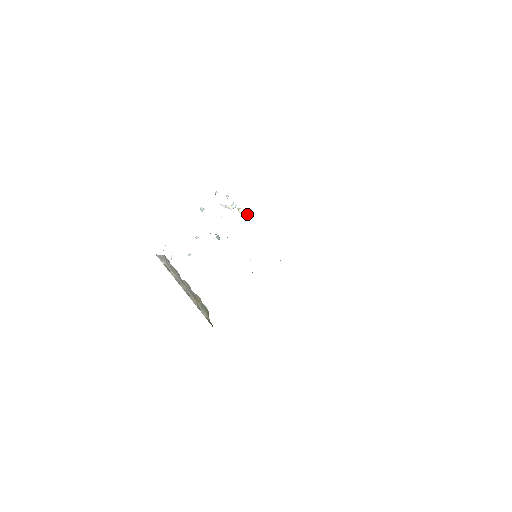
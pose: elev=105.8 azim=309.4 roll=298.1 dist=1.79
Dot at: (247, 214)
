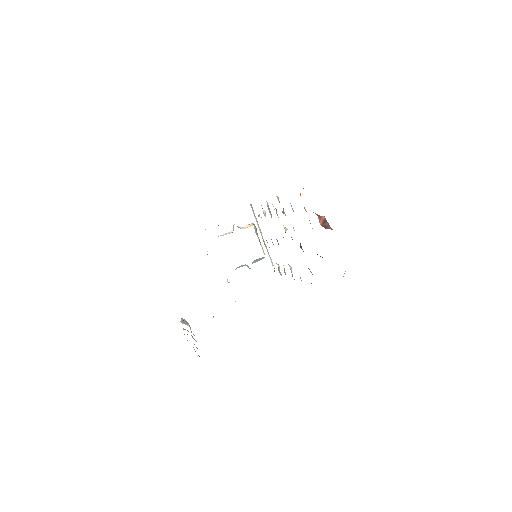
Dot at: occluded
